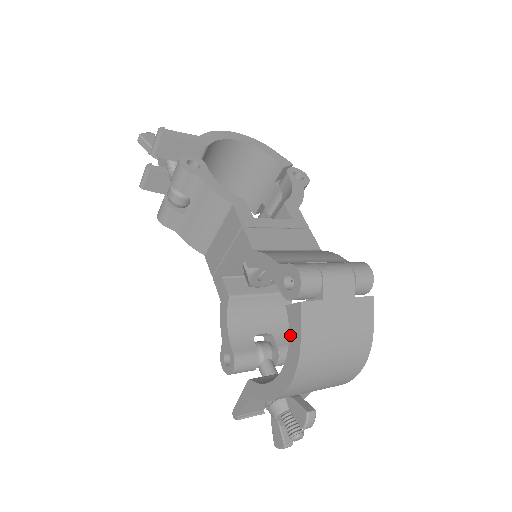
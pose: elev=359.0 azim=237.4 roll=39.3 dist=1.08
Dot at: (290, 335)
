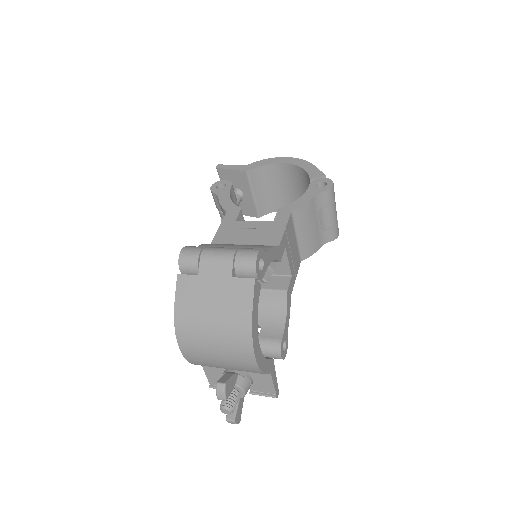
Dot at: occluded
